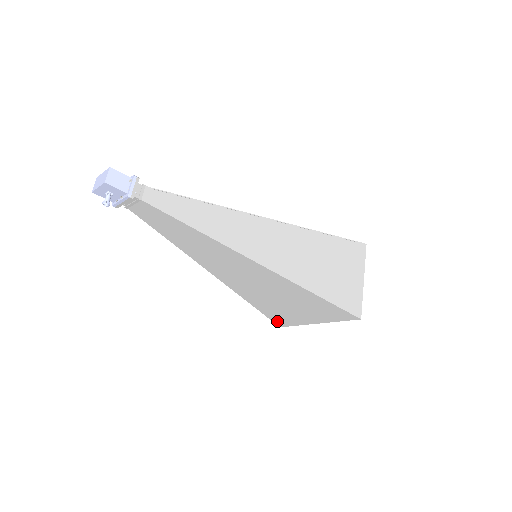
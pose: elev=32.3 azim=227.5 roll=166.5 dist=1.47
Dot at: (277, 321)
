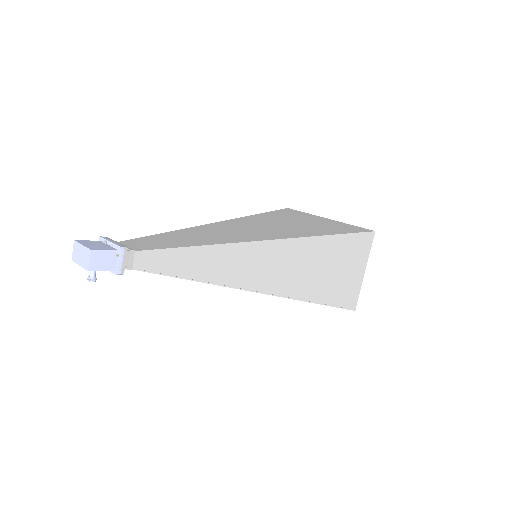
Dot at: occluded
